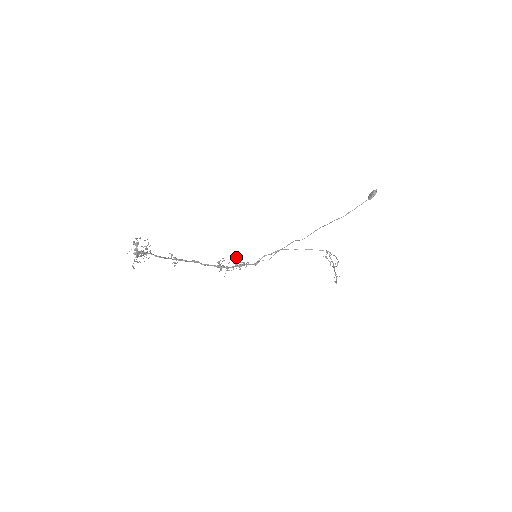
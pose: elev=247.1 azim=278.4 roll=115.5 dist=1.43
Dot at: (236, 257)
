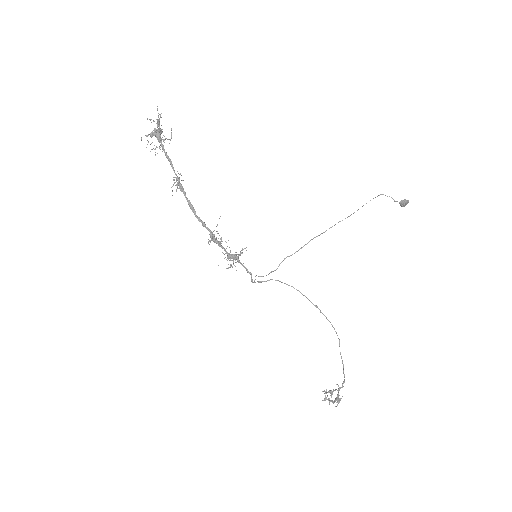
Dot at: occluded
